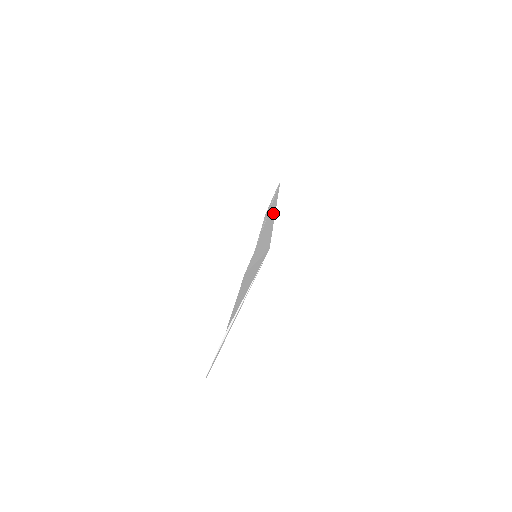
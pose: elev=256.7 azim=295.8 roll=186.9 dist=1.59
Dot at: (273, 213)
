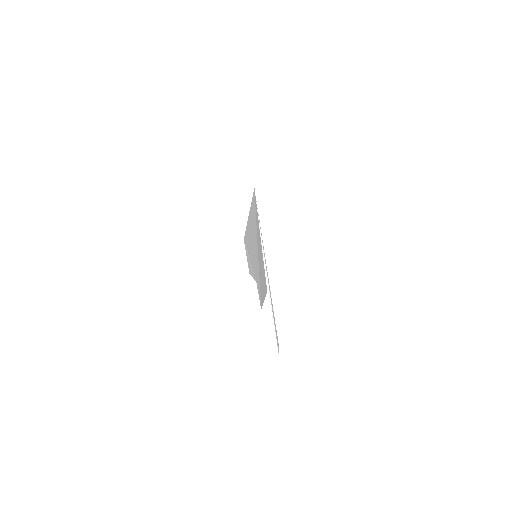
Dot at: occluded
